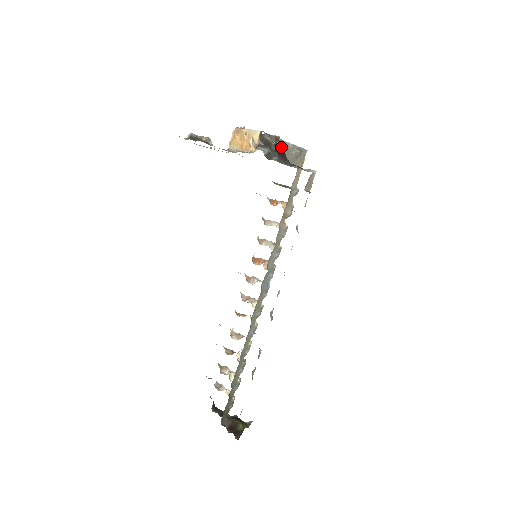
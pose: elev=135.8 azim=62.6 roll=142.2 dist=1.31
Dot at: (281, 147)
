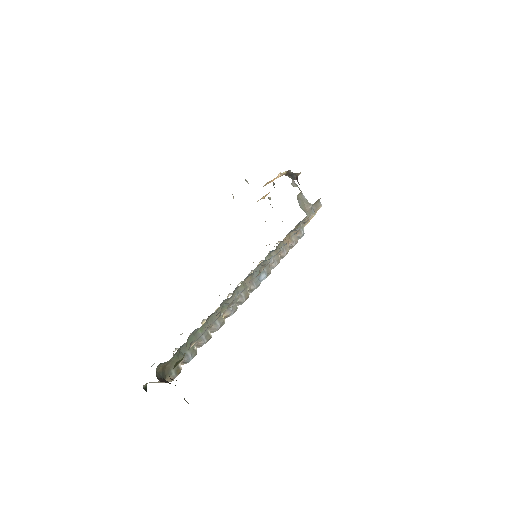
Dot at: (299, 189)
